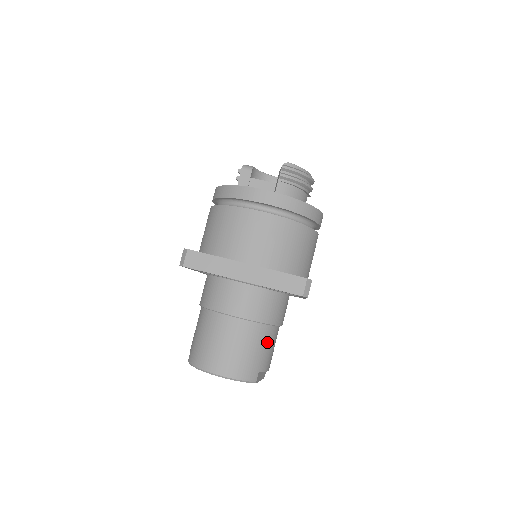
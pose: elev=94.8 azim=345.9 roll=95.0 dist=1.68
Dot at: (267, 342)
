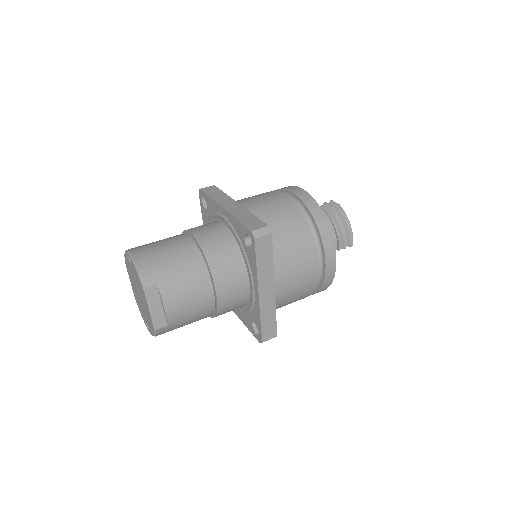
Dot at: (190, 276)
